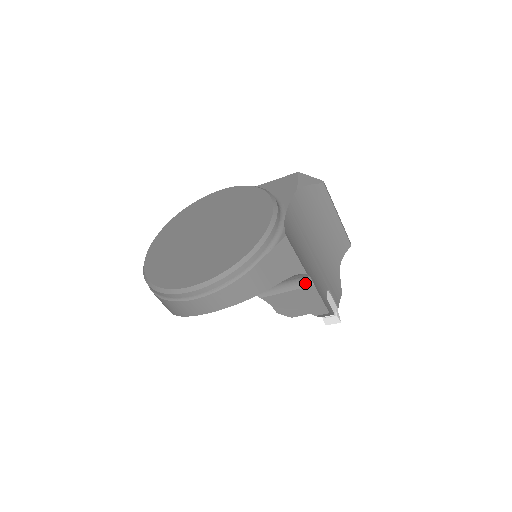
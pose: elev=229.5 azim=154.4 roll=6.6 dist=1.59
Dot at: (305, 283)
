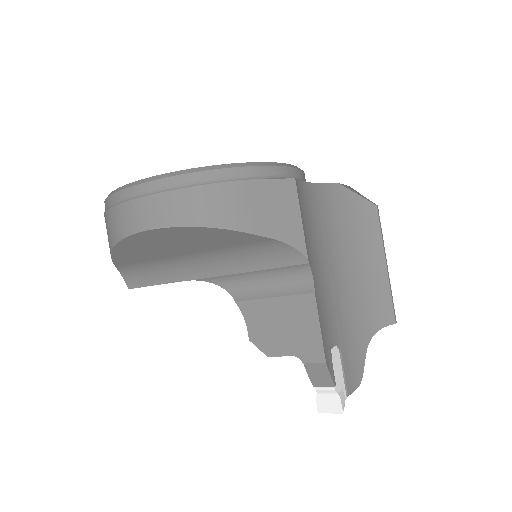
Dot at: (303, 287)
